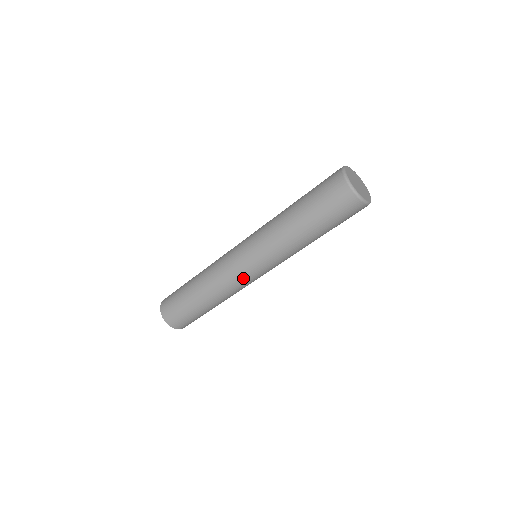
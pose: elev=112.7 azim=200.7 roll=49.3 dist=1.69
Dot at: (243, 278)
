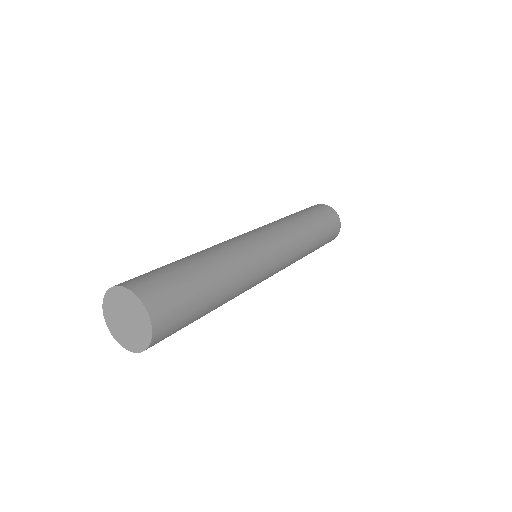
Dot at: (262, 252)
